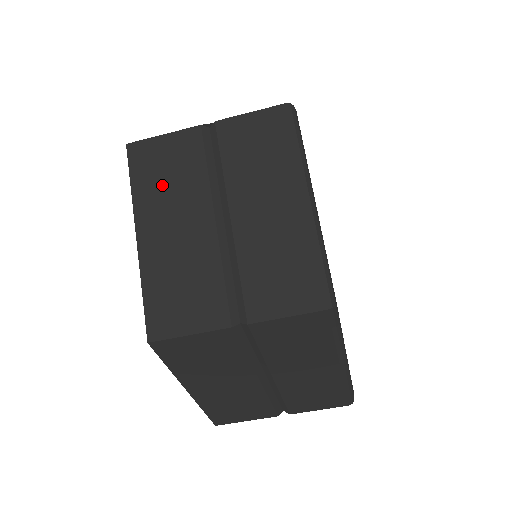
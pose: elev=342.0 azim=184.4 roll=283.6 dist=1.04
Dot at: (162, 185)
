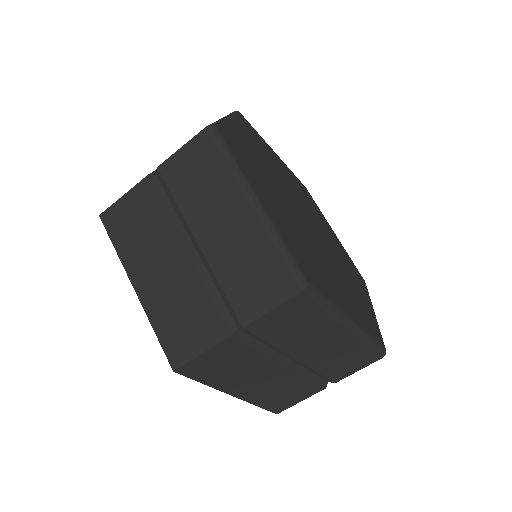
Dot at: (228, 372)
